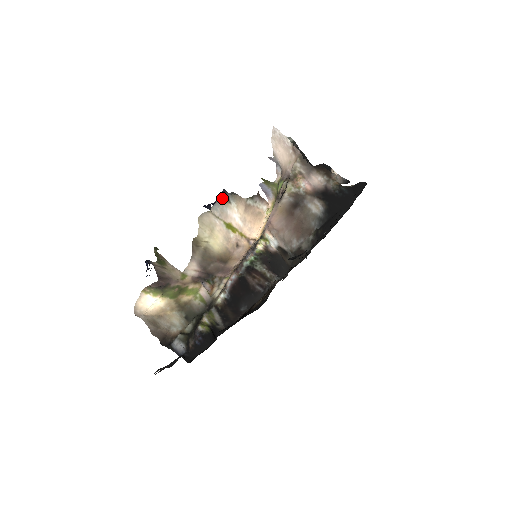
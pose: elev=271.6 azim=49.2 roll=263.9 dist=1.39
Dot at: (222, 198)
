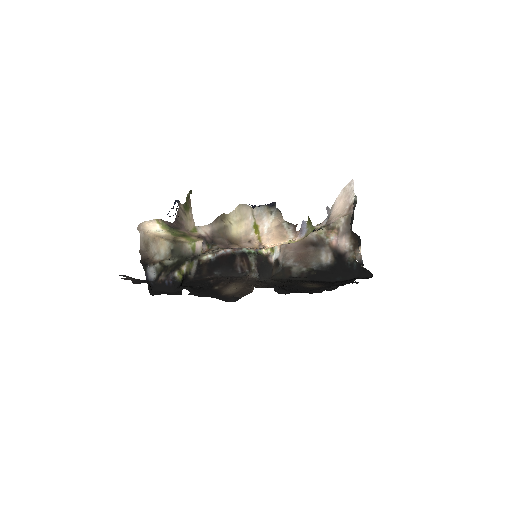
Dot at: (269, 206)
